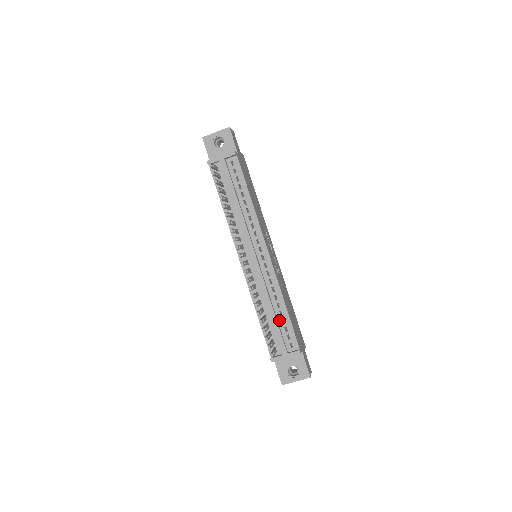
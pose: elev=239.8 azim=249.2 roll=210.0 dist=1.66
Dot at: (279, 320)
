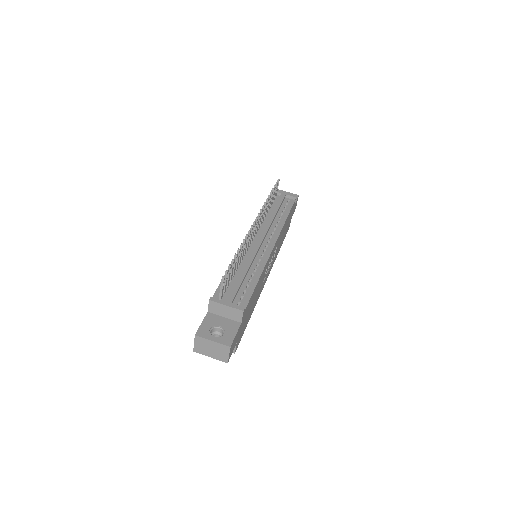
Dot at: (244, 283)
